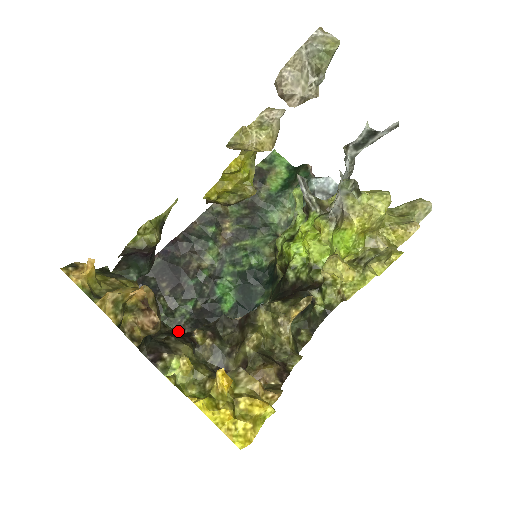
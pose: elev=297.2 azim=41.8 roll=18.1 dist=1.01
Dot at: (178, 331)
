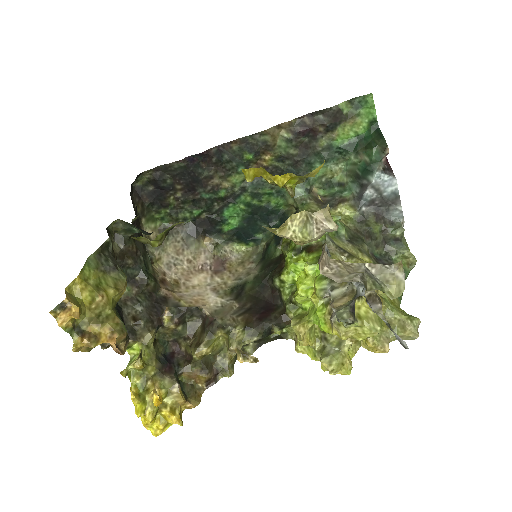
Dot at: (176, 230)
